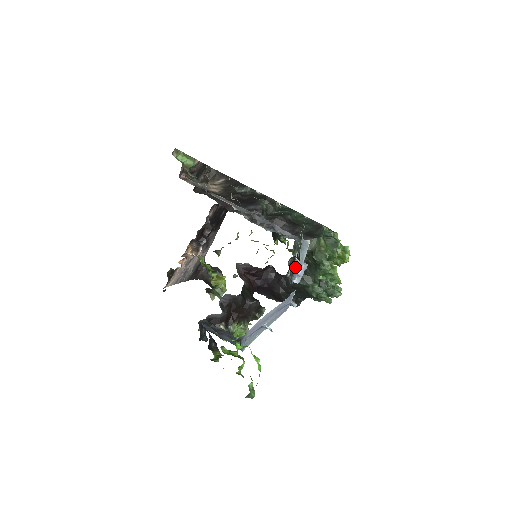
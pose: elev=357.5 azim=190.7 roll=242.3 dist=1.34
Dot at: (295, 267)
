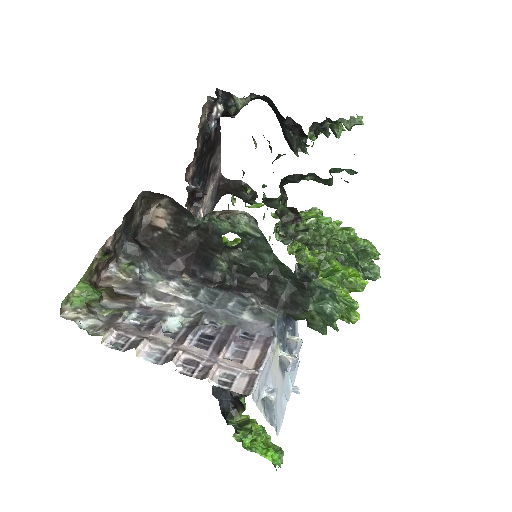
Dot at: (282, 364)
